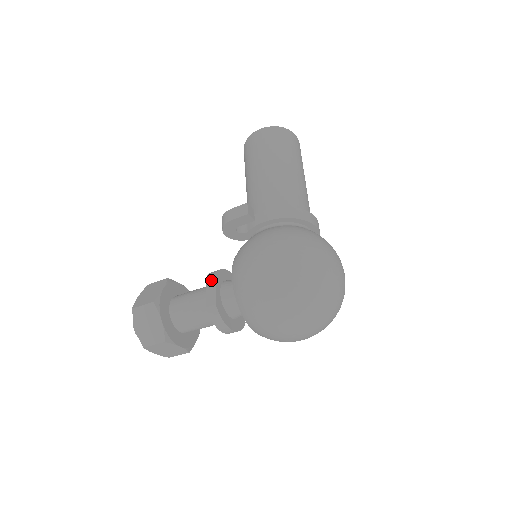
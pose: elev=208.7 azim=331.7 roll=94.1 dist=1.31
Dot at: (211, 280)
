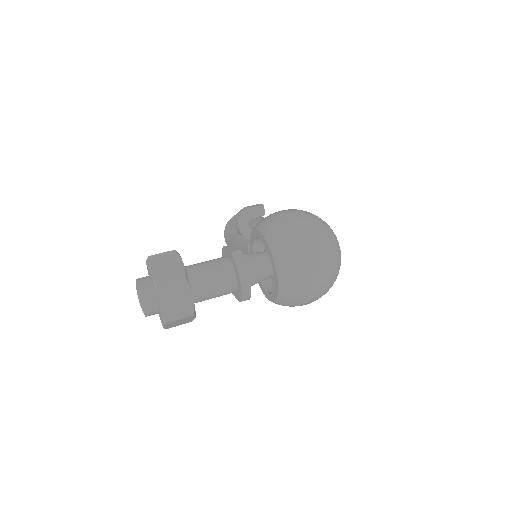
Dot at: (229, 246)
